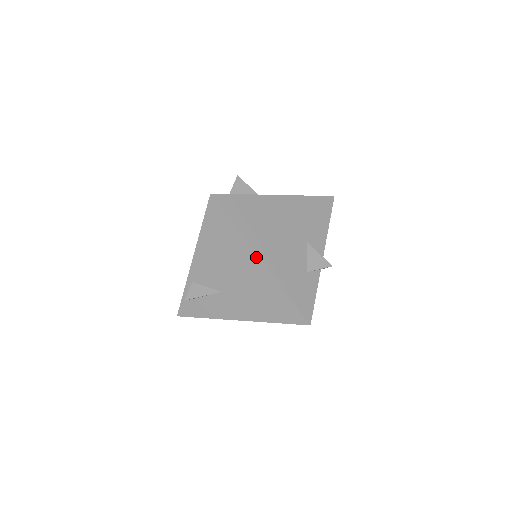
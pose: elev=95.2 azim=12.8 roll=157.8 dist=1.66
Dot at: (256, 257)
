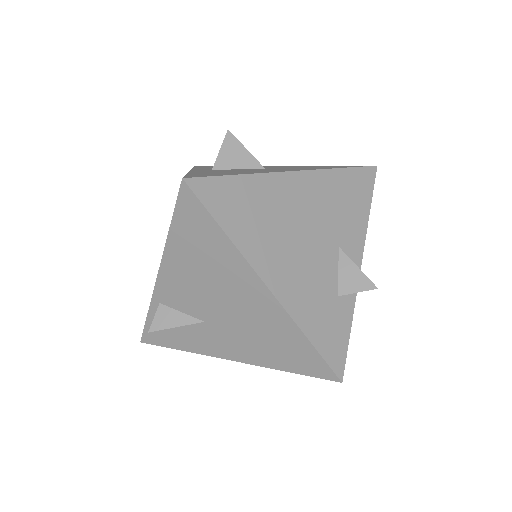
Dot at: (260, 282)
